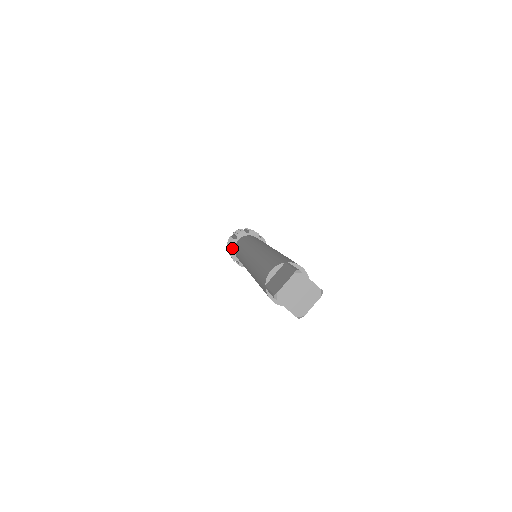
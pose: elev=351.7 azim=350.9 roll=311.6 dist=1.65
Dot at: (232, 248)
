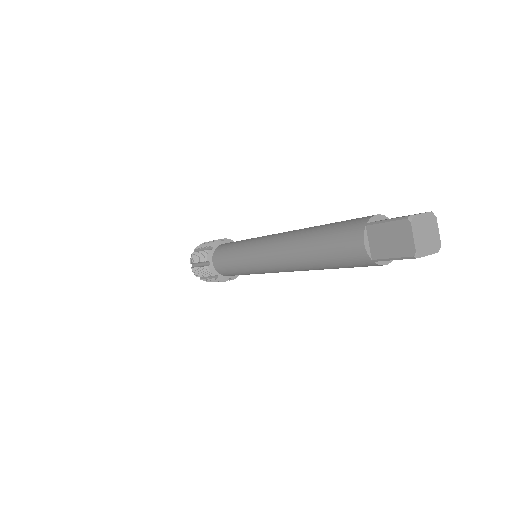
Dot at: (214, 246)
